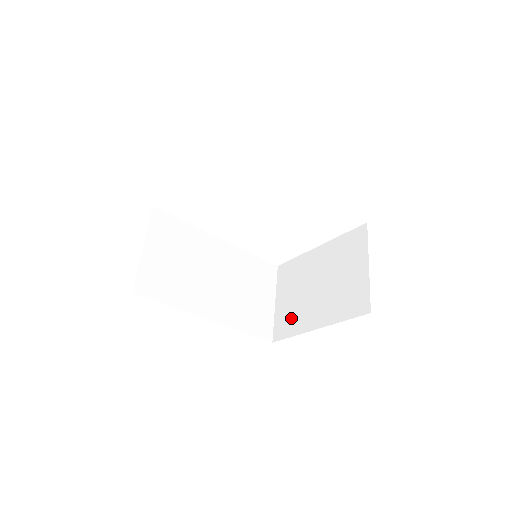
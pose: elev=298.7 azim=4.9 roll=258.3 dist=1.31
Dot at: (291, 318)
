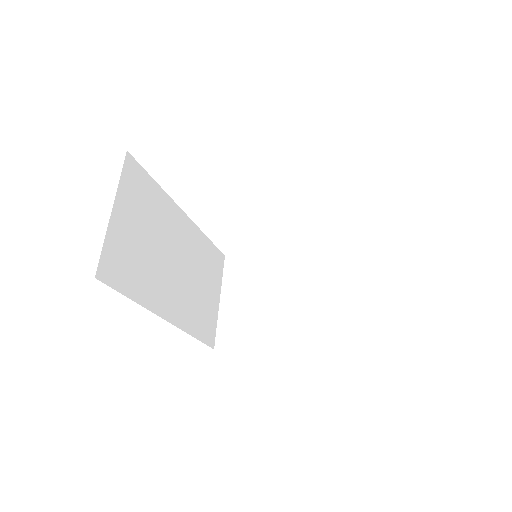
Dot at: (245, 326)
